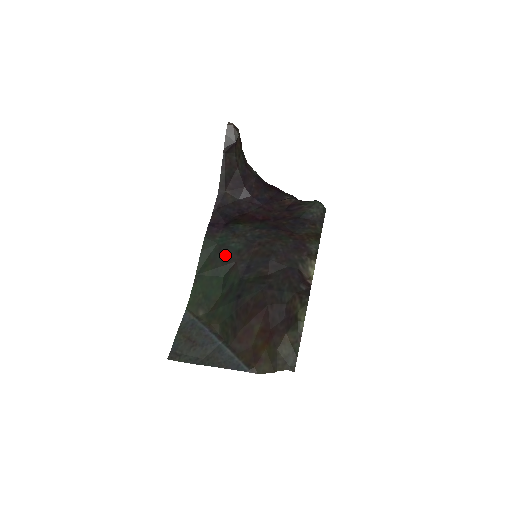
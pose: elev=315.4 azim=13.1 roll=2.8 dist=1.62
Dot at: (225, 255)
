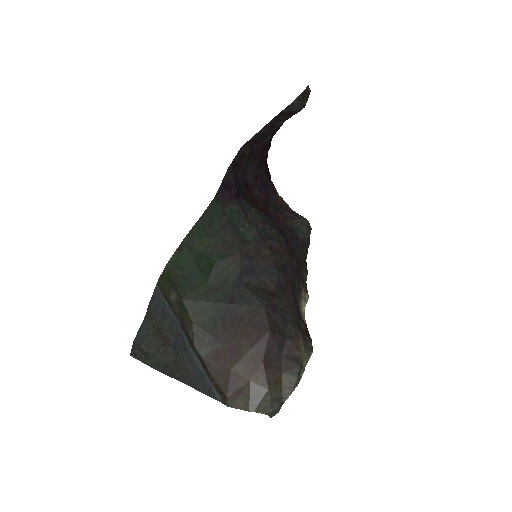
Dot at: (230, 237)
